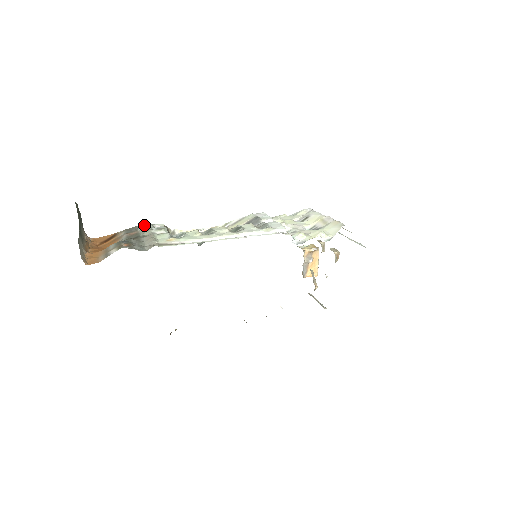
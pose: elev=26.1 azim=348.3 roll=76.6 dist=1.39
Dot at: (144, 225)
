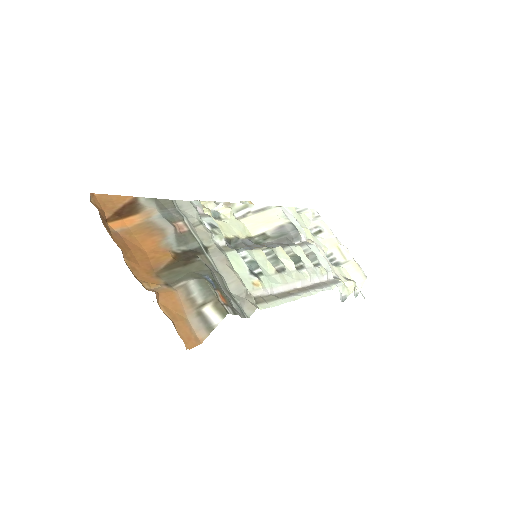
Dot at: (183, 202)
